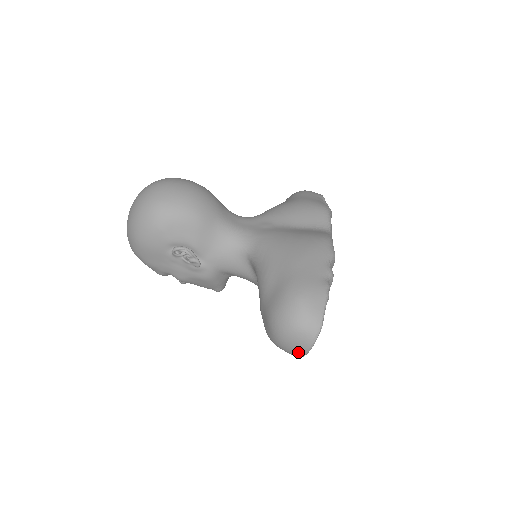
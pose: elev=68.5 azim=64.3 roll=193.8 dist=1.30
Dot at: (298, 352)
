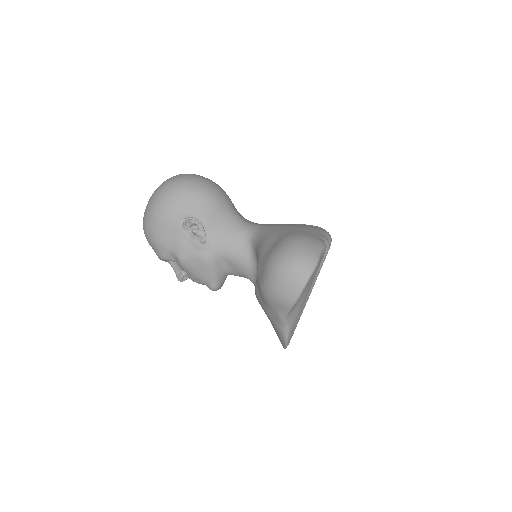
Dot at: (291, 293)
